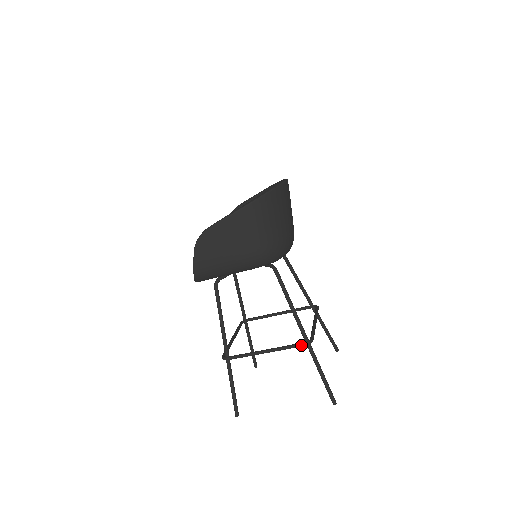
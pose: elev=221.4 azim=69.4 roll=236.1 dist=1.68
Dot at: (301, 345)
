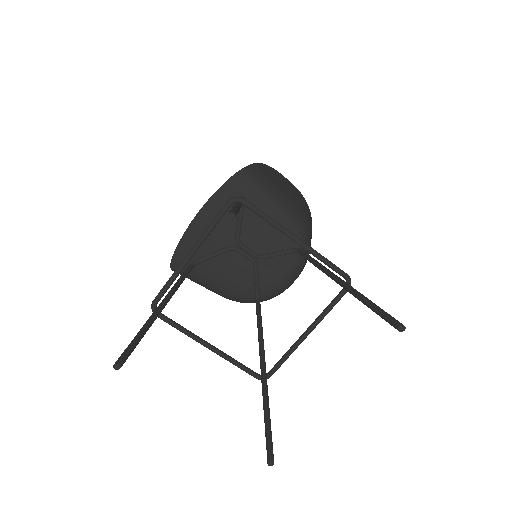
Dot at: (343, 271)
